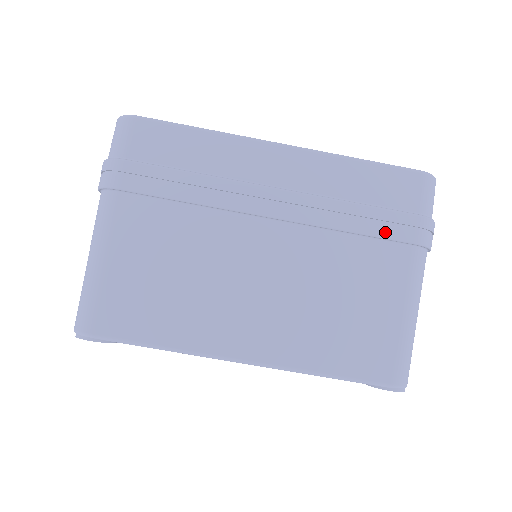
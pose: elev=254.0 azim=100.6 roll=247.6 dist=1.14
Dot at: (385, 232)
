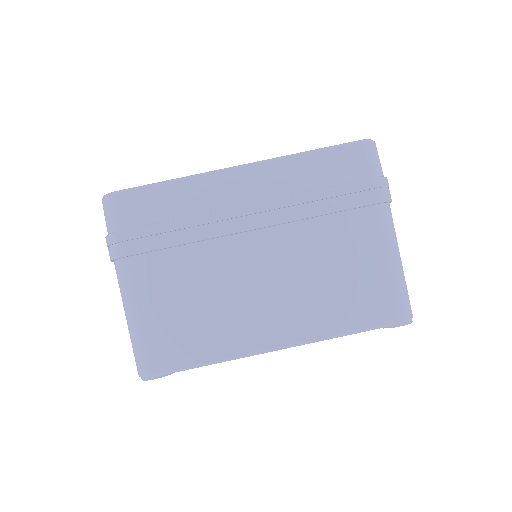
Dot at: (348, 204)
